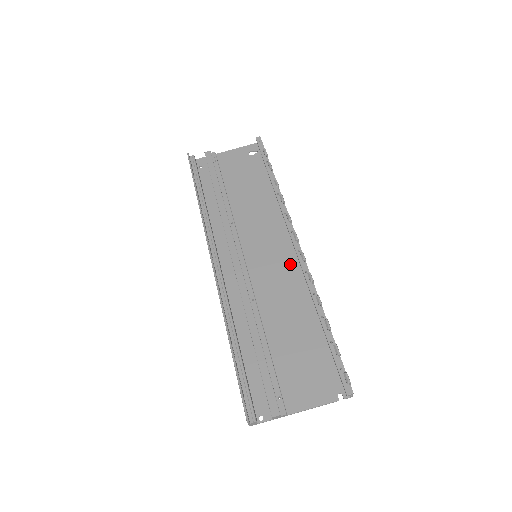
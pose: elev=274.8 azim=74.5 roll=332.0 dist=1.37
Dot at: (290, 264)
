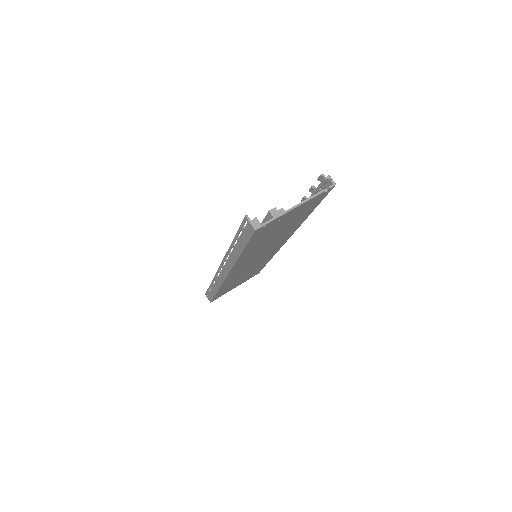
Dot at: occluded
